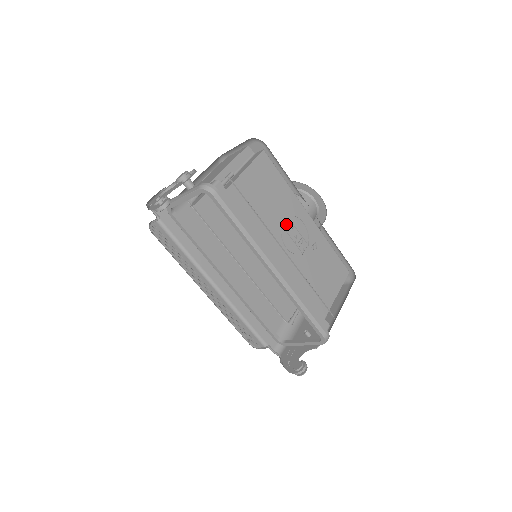
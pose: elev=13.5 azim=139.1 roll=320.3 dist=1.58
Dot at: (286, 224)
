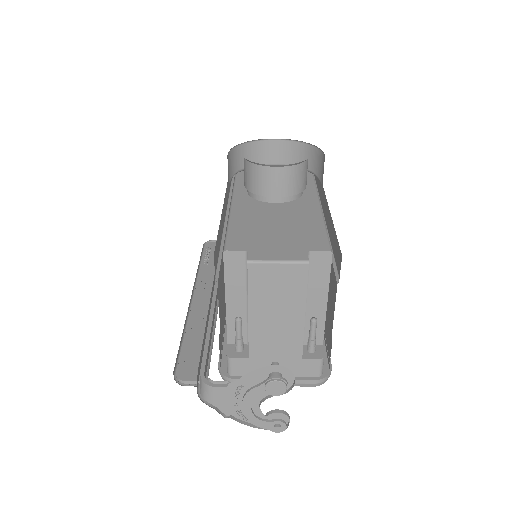
Dot at: occluded
